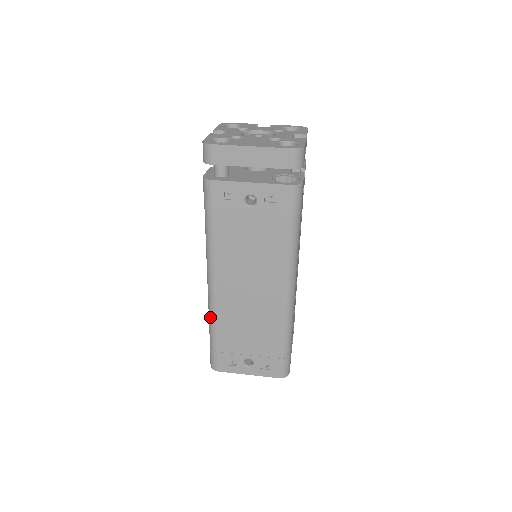
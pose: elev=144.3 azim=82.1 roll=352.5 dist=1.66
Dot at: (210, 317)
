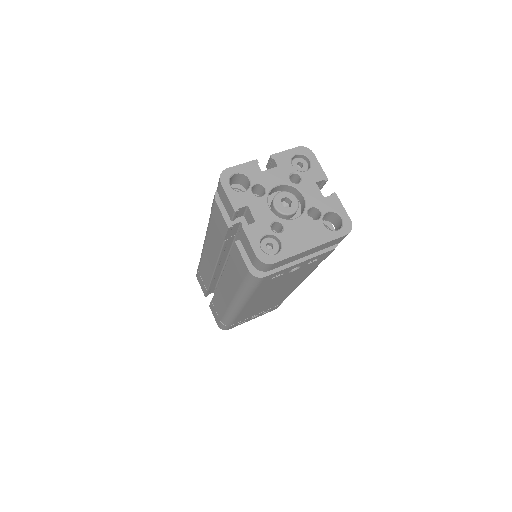
Dot at: (230, 317)
